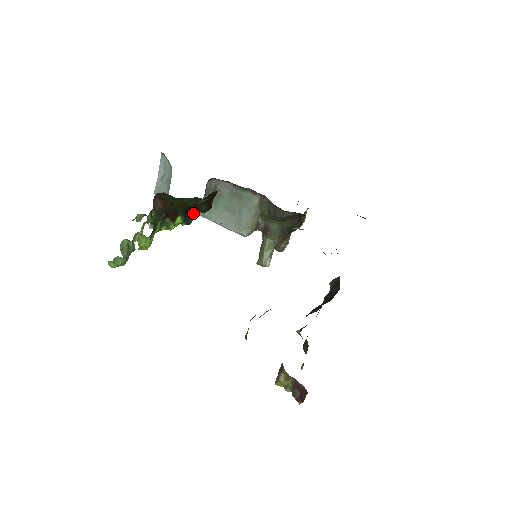
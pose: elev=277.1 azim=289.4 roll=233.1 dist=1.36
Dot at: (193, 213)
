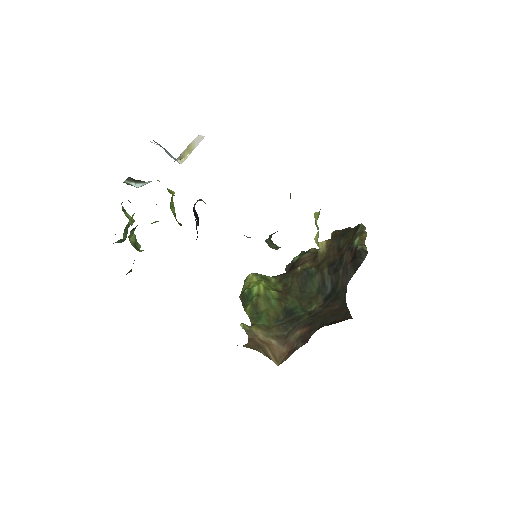
Dot at: occluded
